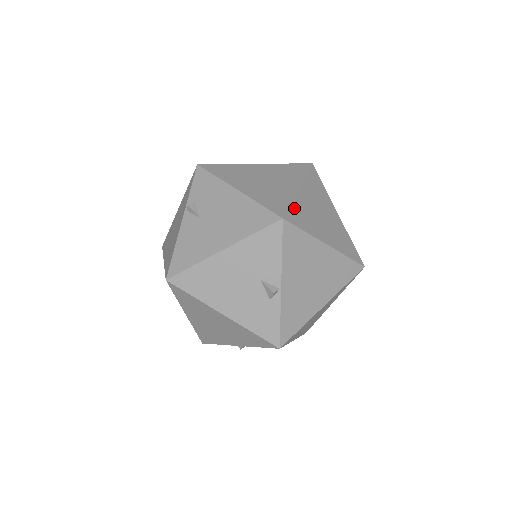
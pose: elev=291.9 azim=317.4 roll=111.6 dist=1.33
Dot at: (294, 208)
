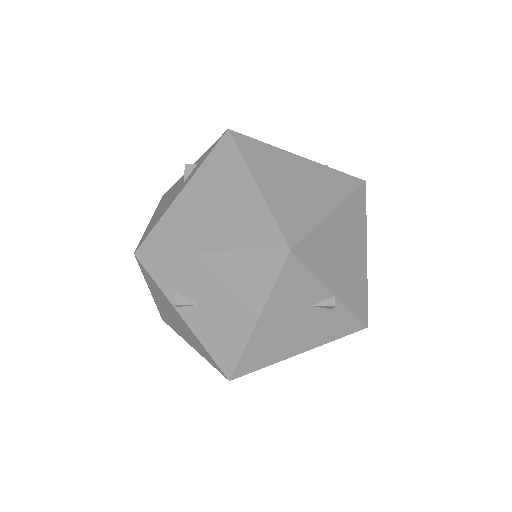
Dot at: (281, 219)
